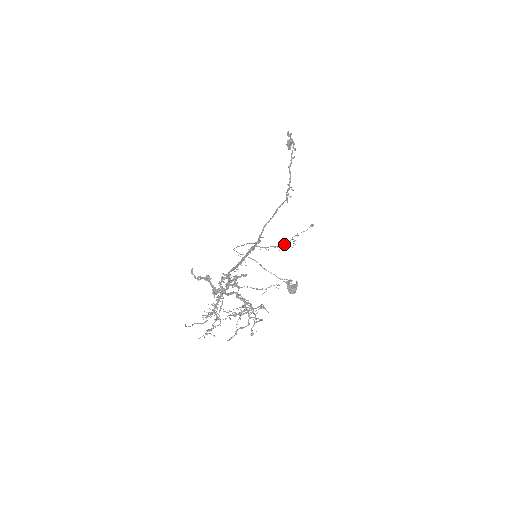
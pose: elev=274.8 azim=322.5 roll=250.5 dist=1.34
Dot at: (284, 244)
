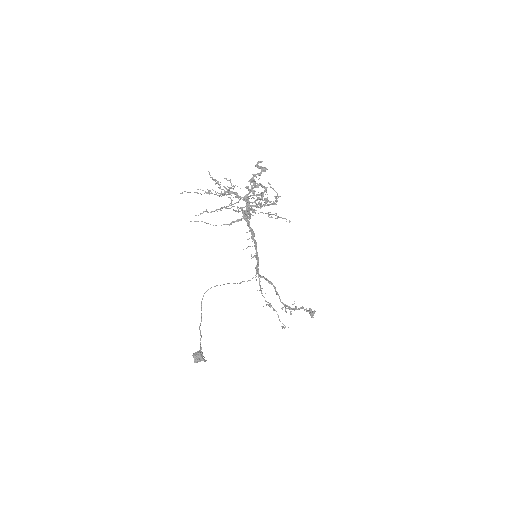
Dot at: occluded
